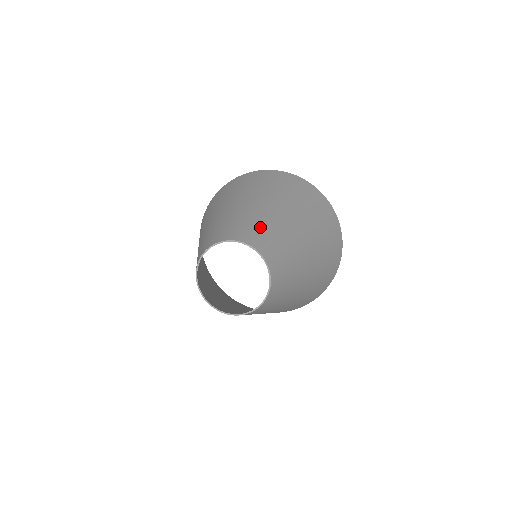
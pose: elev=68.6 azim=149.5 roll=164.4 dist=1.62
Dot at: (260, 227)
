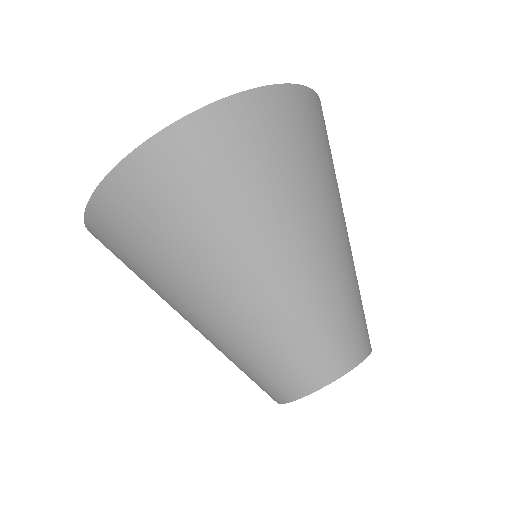
Dot at: (350, 309)
